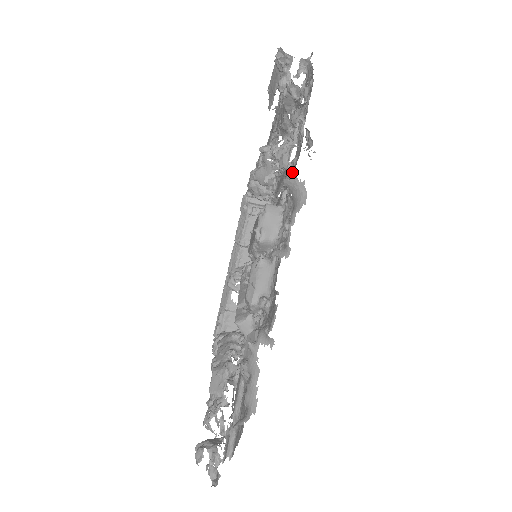
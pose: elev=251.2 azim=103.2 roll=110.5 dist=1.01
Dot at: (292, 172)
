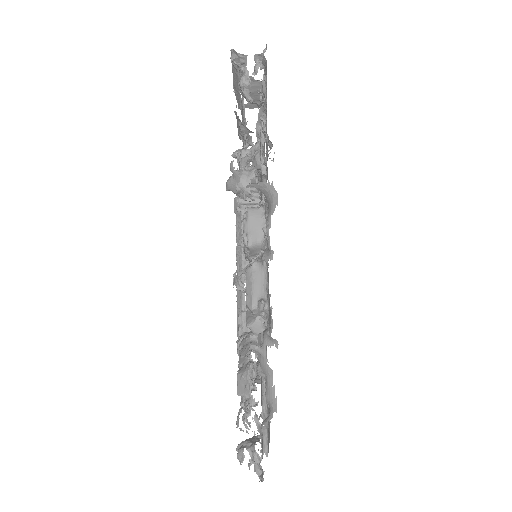
Dot at: (266, 172)
